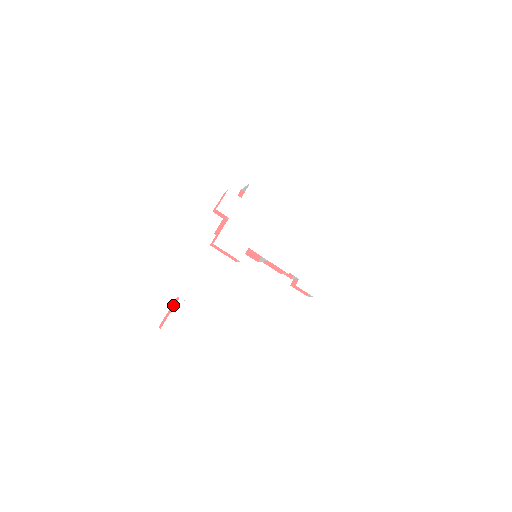
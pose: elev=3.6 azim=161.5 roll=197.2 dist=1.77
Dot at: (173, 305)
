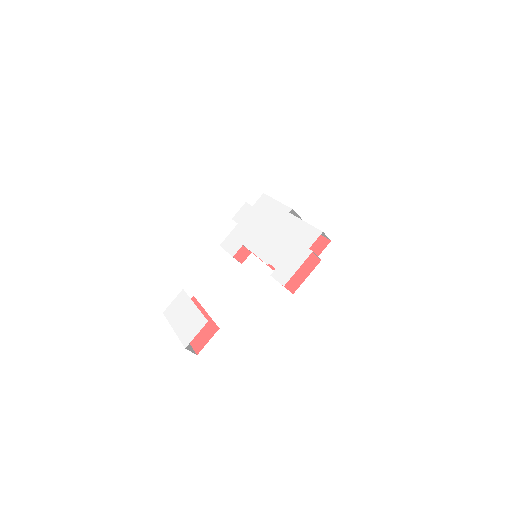
Dot at: occluded
